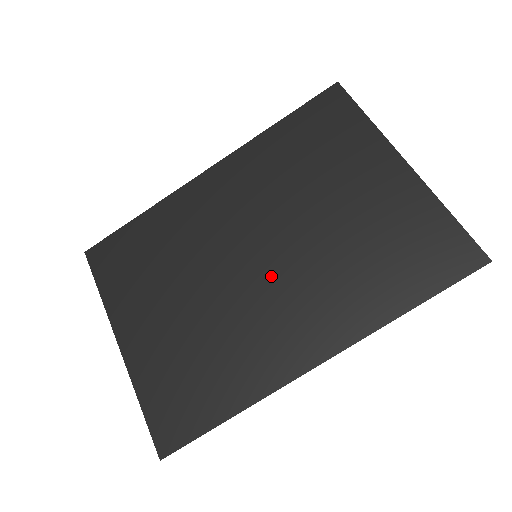
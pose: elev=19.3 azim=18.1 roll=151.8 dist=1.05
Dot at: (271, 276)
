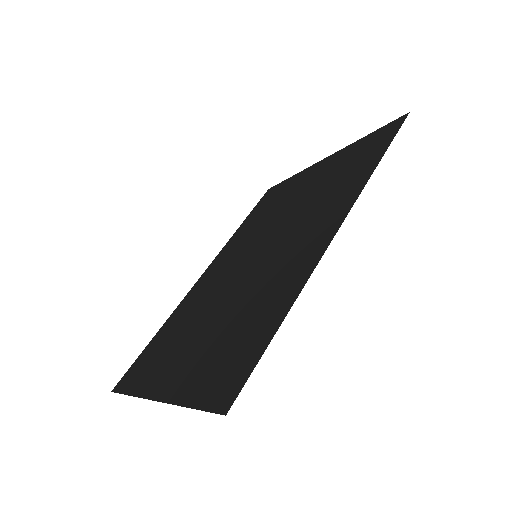
Dot at: (272, 248)
